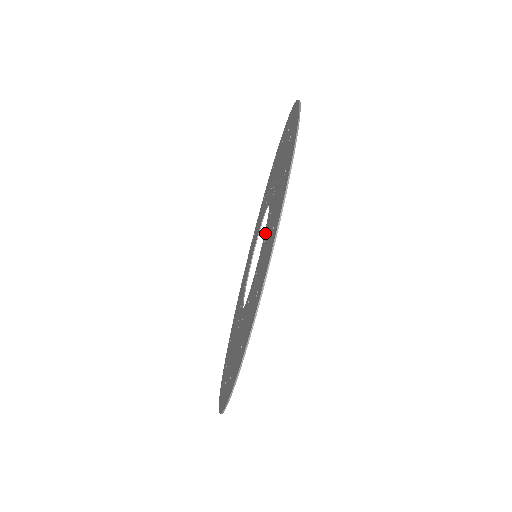
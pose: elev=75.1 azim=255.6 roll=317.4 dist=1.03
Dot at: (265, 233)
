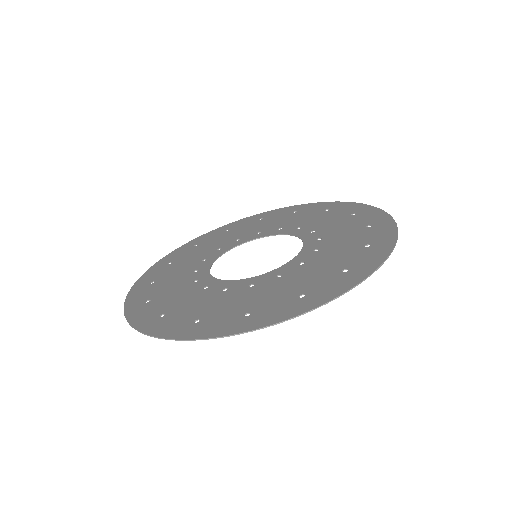
Dot at: (262, 278)
